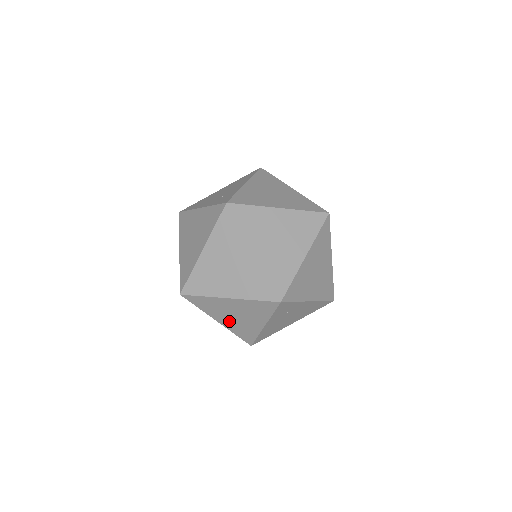
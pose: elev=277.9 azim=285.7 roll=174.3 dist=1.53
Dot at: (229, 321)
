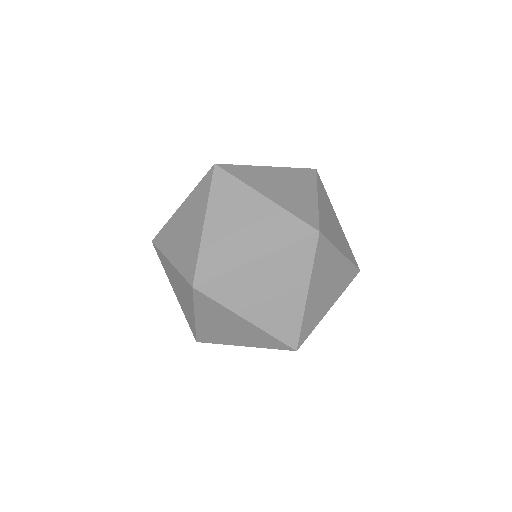
Dot at: (210, 325)
